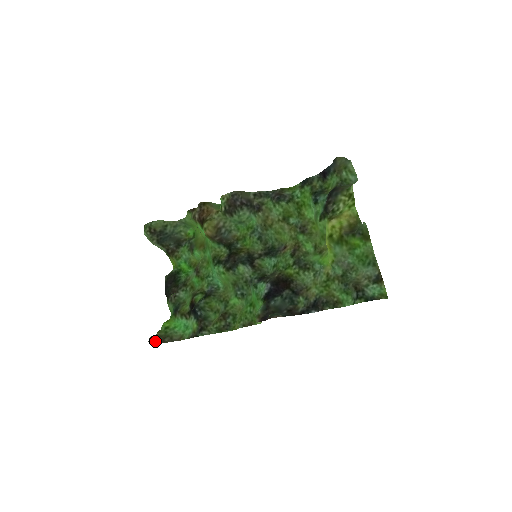
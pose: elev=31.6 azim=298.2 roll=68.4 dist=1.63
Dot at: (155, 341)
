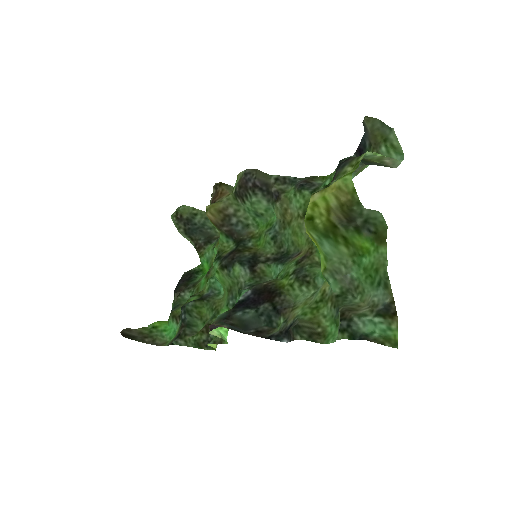
Dot at: (130, 335)
